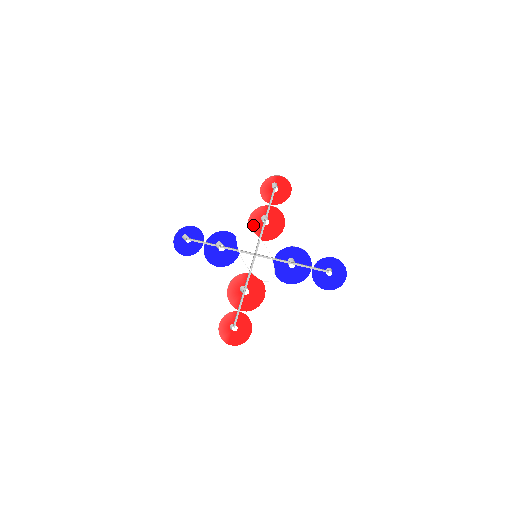
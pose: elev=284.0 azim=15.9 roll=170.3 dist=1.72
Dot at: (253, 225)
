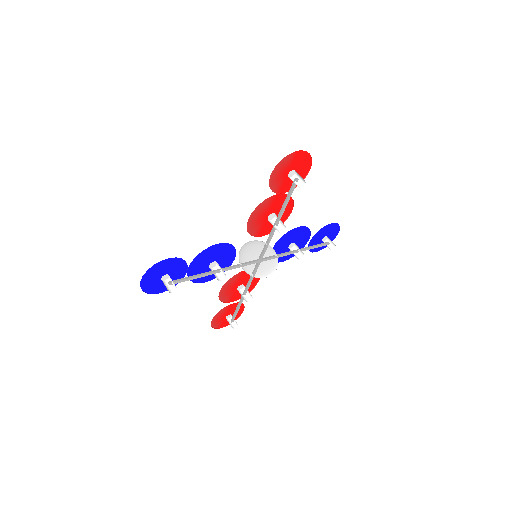
Dot at: (254, 224)
